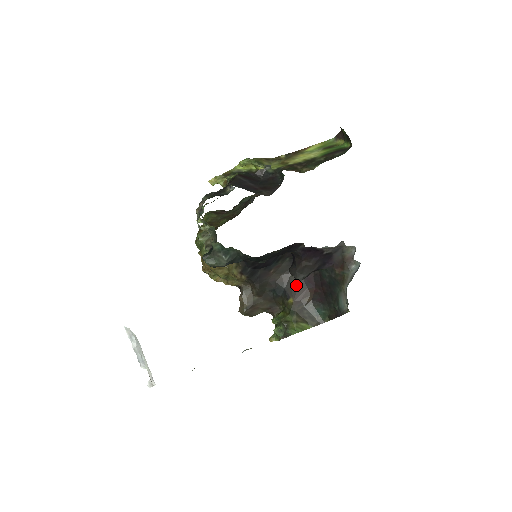
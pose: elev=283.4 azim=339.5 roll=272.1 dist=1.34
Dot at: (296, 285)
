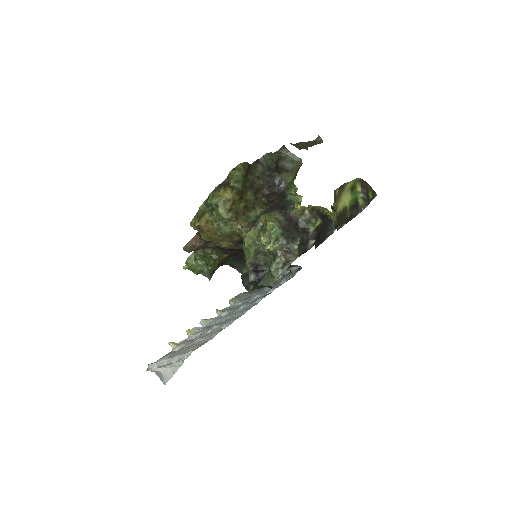
Dot at: occluded
